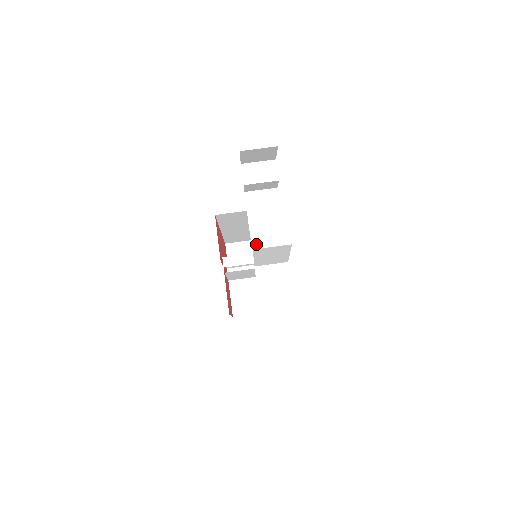
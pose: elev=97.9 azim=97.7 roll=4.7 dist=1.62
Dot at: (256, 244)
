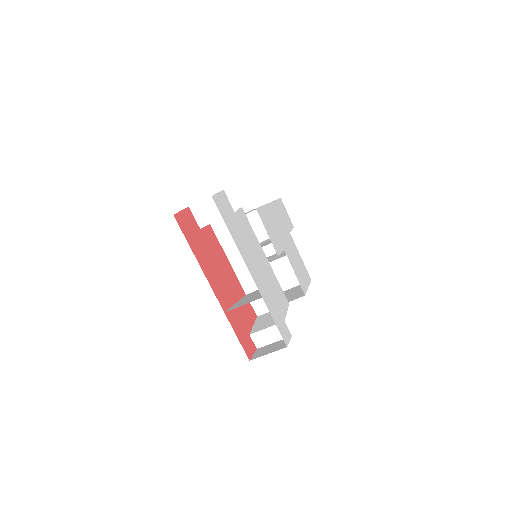
Dot at: (240, 272)
